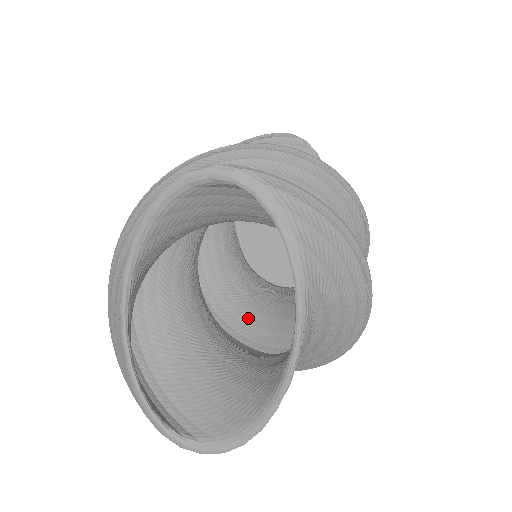
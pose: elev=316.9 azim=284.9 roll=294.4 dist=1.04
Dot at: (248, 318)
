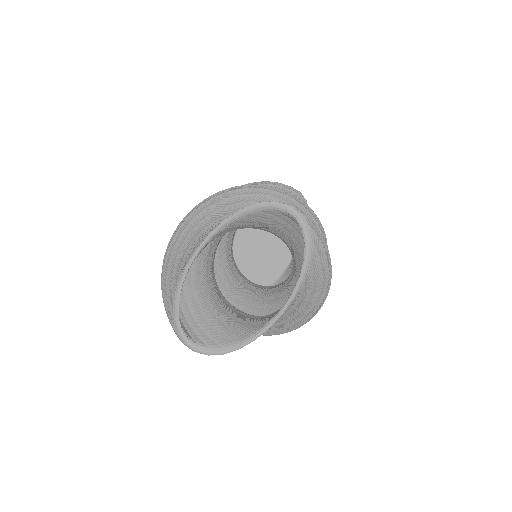
Dot at: (227, 291)
